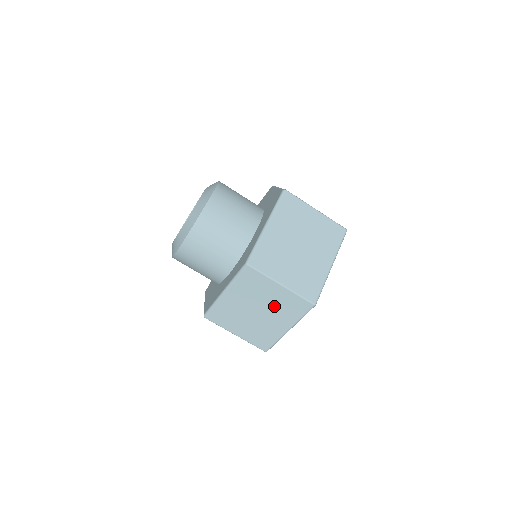
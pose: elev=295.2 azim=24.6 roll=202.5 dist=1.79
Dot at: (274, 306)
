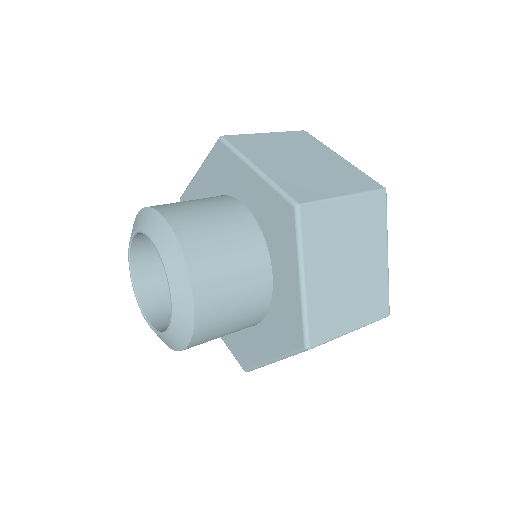
Dot at: occluded
